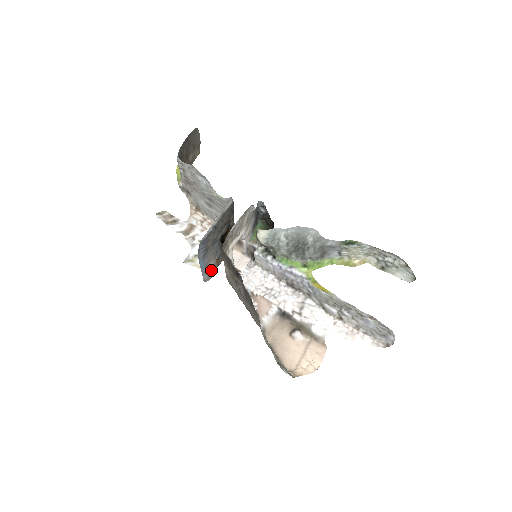
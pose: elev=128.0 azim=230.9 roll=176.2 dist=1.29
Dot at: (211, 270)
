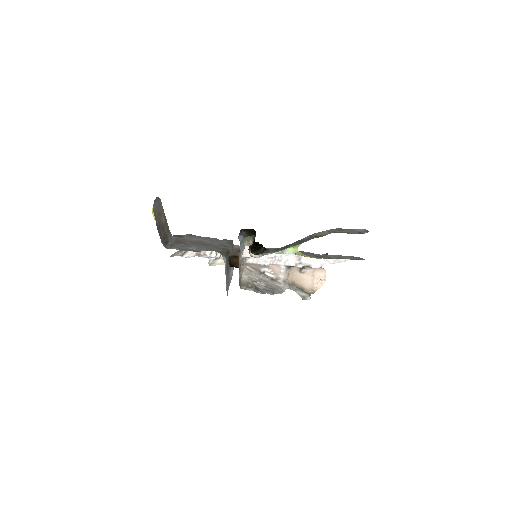
Dot at: (232, 270)
